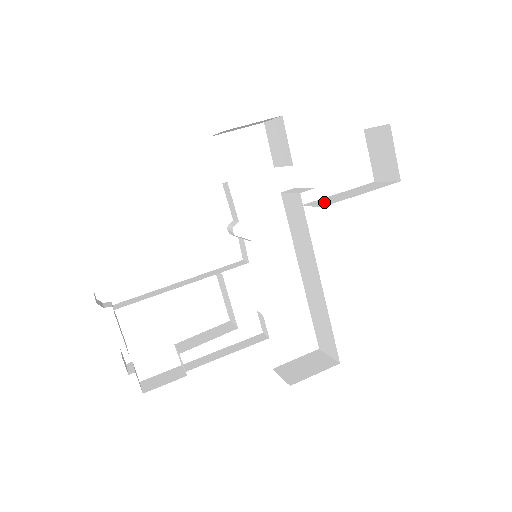
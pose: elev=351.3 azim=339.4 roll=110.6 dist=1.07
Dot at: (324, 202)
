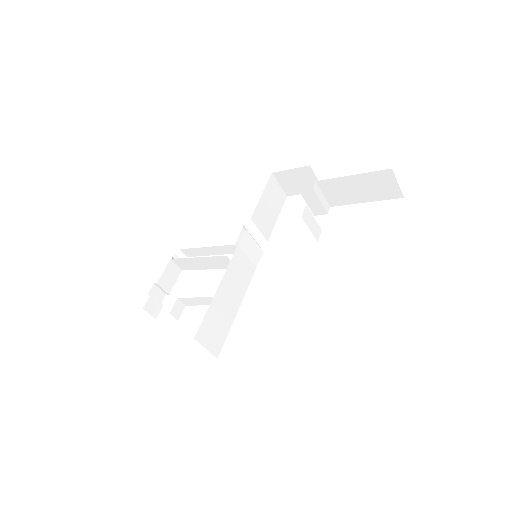
Dot at: occluded
